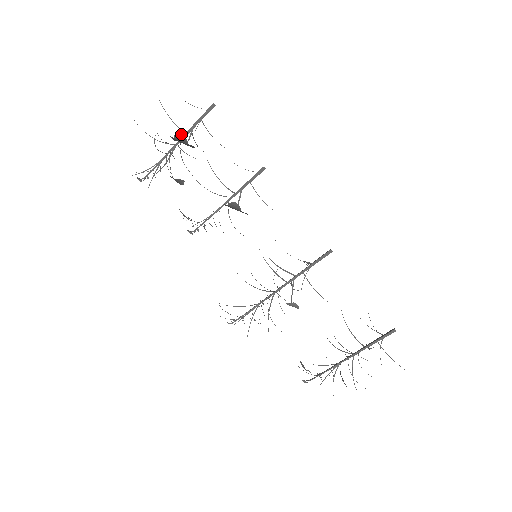
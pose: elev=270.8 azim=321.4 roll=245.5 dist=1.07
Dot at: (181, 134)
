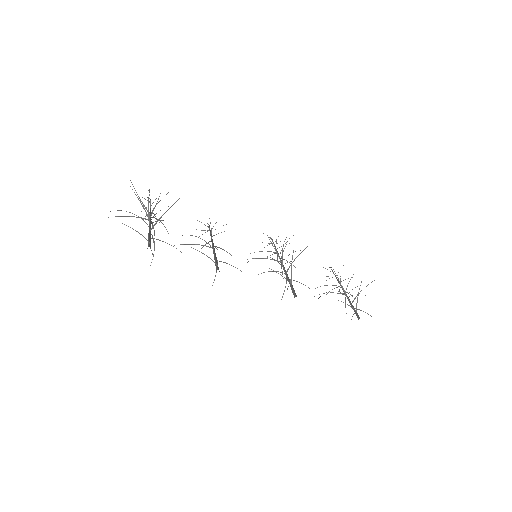
Dot at: occluded
